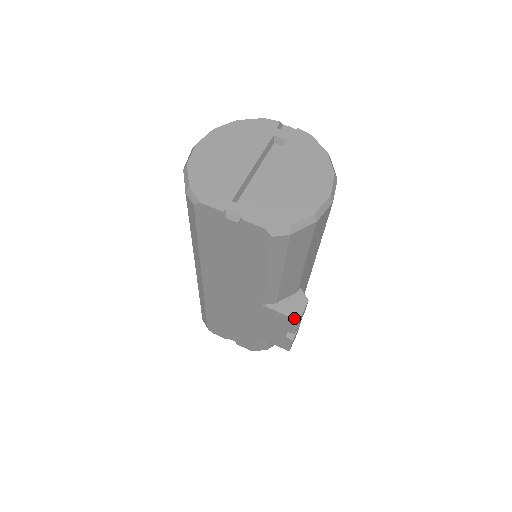
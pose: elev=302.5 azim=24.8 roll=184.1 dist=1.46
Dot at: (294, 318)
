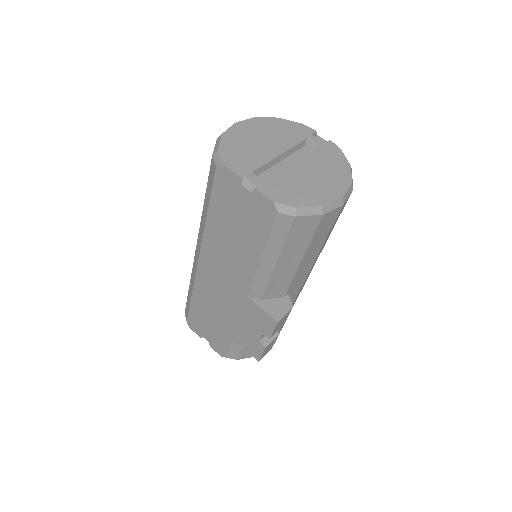
Dot at: (274, 318)
